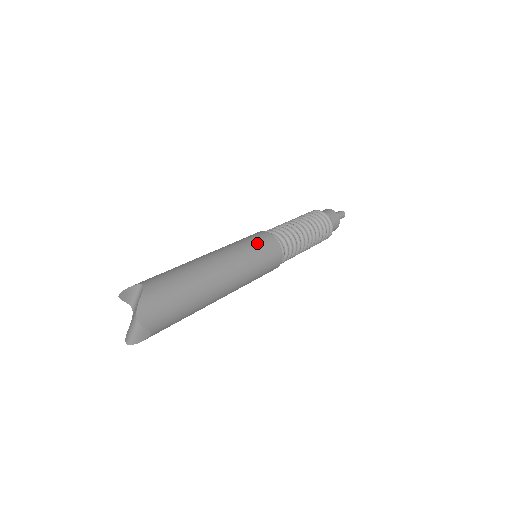
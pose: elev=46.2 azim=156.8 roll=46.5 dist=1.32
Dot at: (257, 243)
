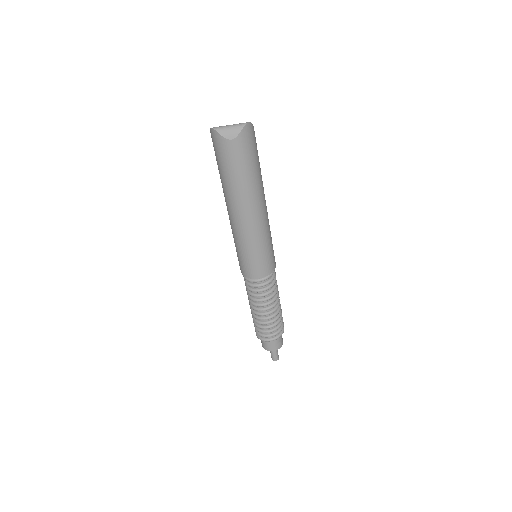
Dot at: occluded
